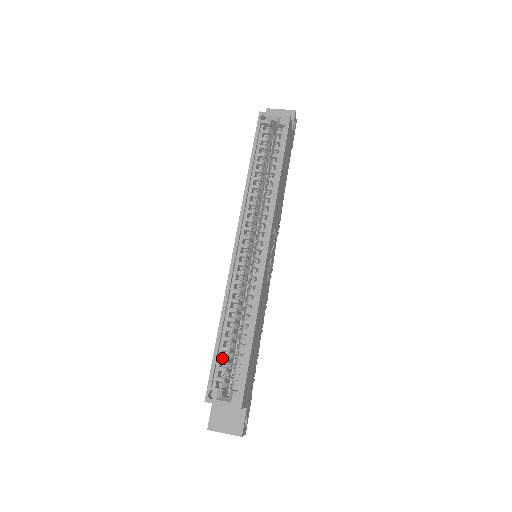
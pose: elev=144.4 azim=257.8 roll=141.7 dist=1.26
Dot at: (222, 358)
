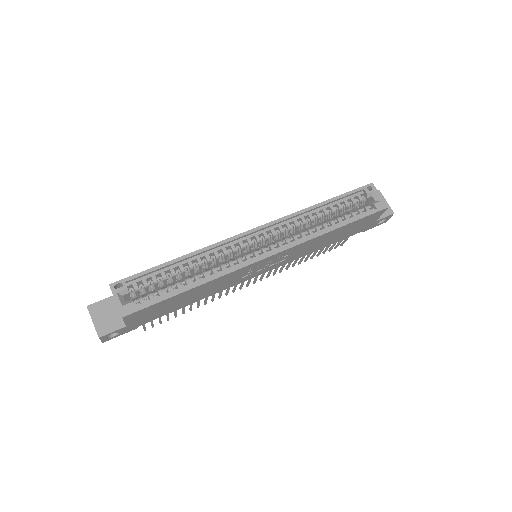
Dot at: (154, 277)
